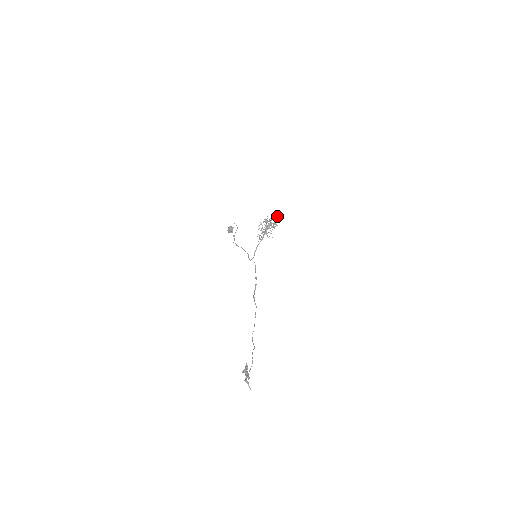
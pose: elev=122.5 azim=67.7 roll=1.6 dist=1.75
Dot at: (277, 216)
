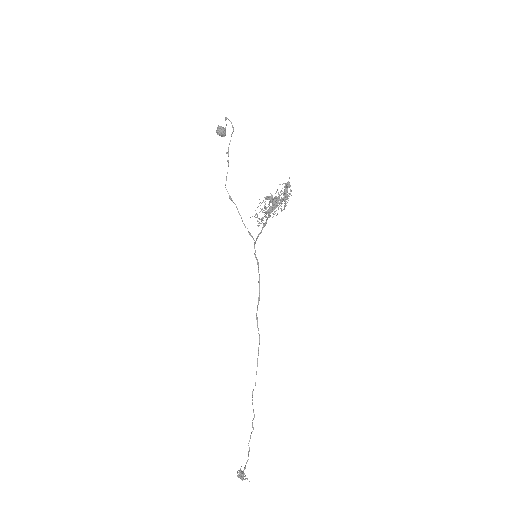
Dot at: (288, 185)
